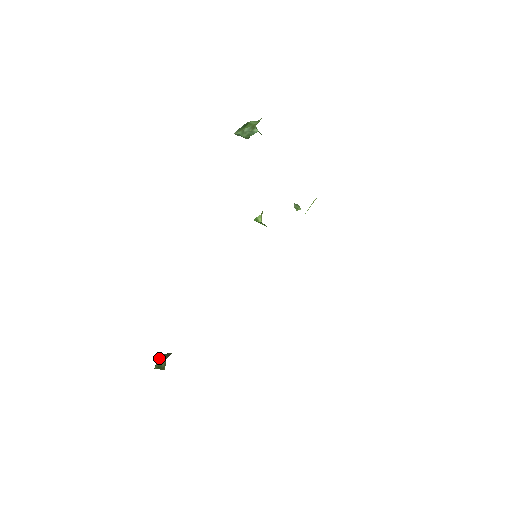
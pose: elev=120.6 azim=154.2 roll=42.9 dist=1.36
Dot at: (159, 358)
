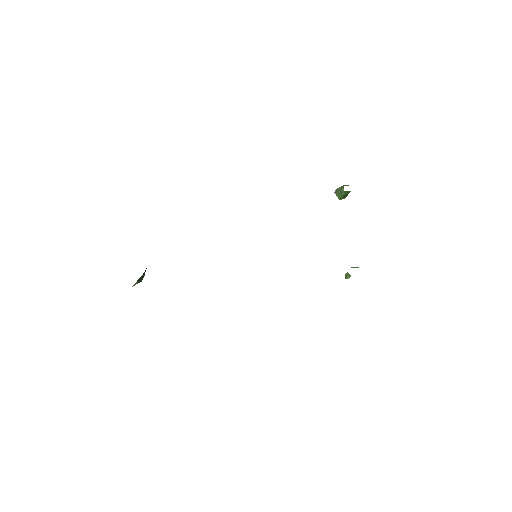
Dot at: occluded
